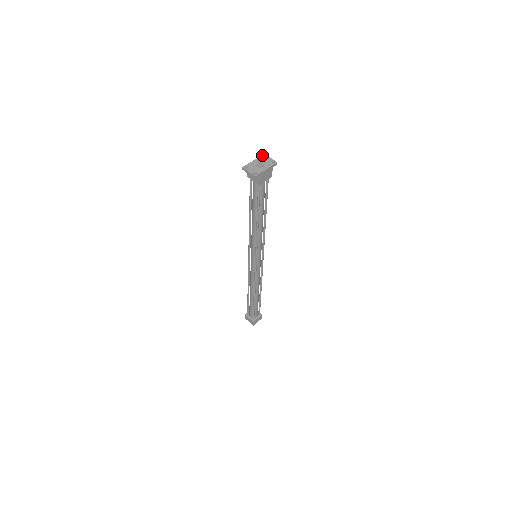
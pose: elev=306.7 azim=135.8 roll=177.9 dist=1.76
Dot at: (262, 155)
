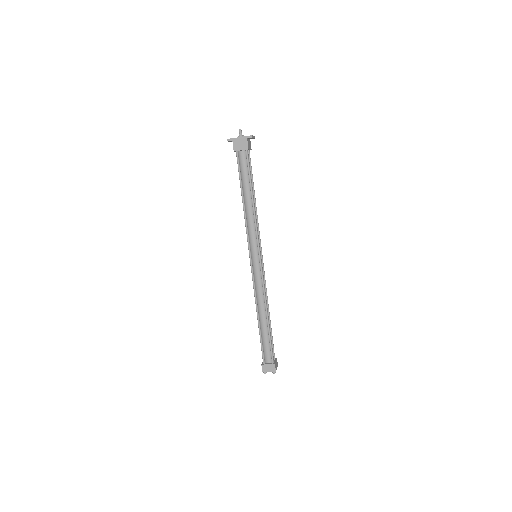
Dot at: occluded
